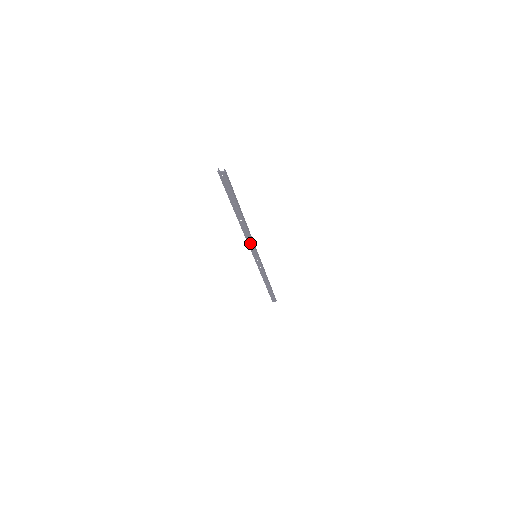
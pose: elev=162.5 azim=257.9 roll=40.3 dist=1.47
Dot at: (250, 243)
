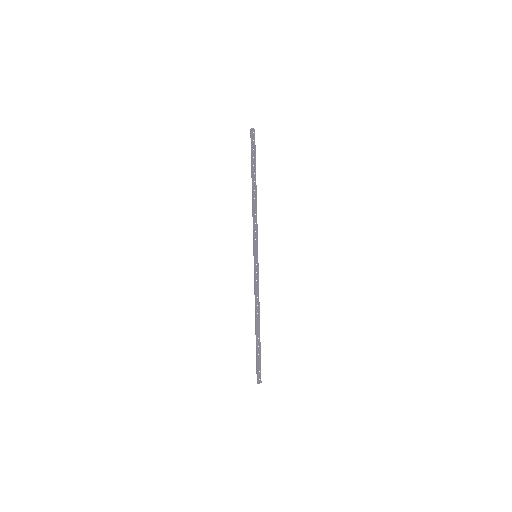
Dot at: (255, 229)
